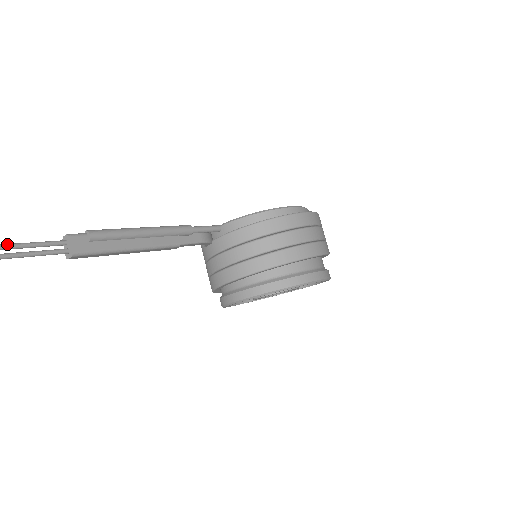
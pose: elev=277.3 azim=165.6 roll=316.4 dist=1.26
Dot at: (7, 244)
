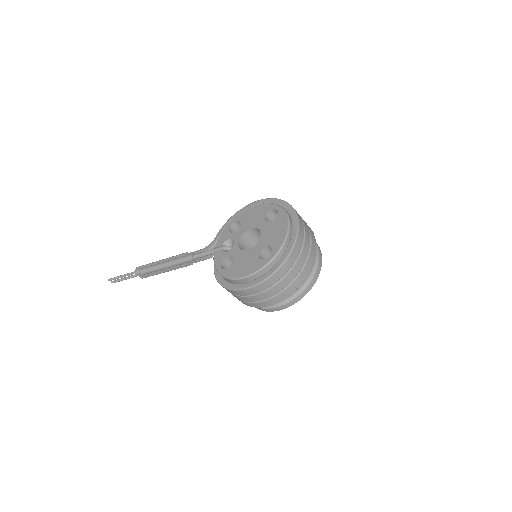
Dot at: (119, 277)
